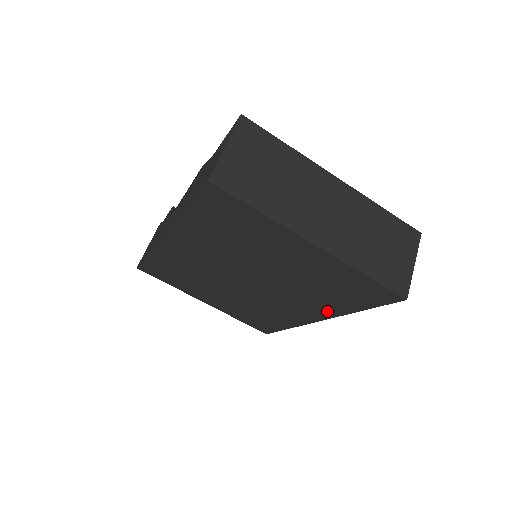
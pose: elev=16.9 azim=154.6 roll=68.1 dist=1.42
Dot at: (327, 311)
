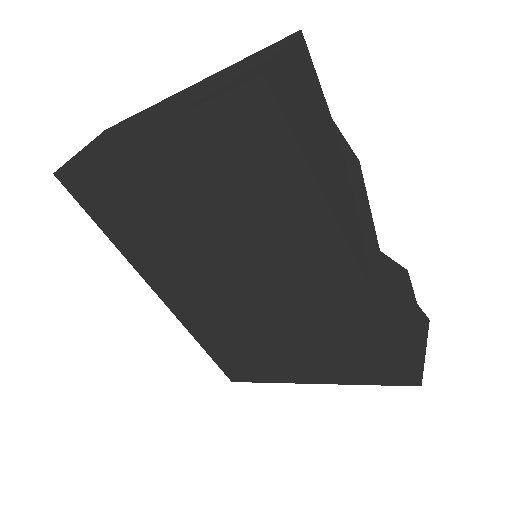
Dot at: (321, 232)
